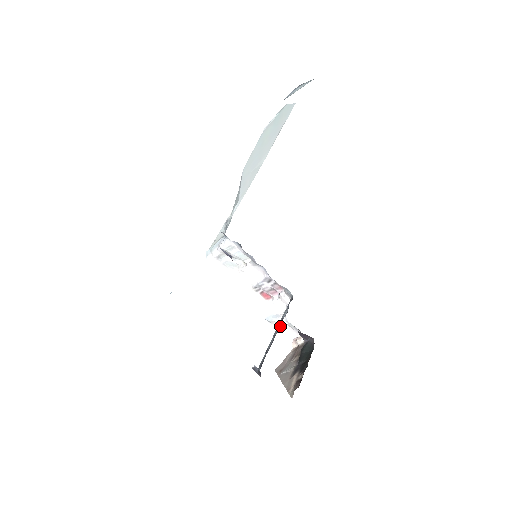
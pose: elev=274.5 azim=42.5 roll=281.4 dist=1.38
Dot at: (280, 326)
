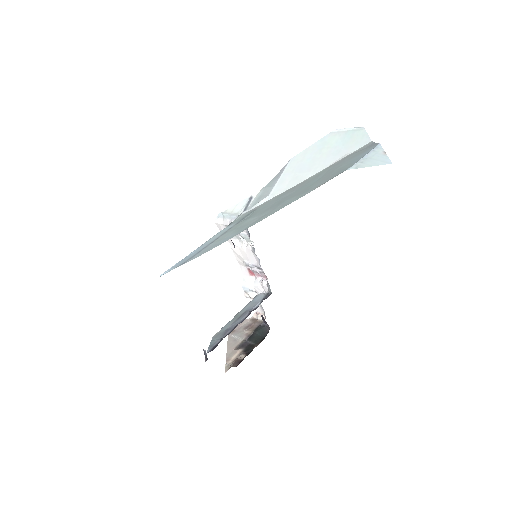
Dot at: (246, 317)
